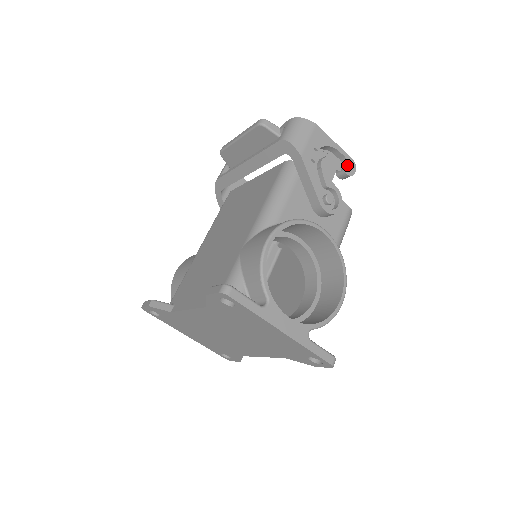
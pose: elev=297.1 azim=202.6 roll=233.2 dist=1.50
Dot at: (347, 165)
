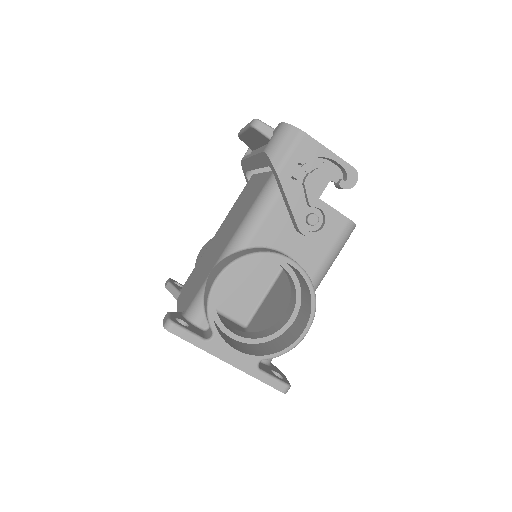
Dot at: (346, 176)
